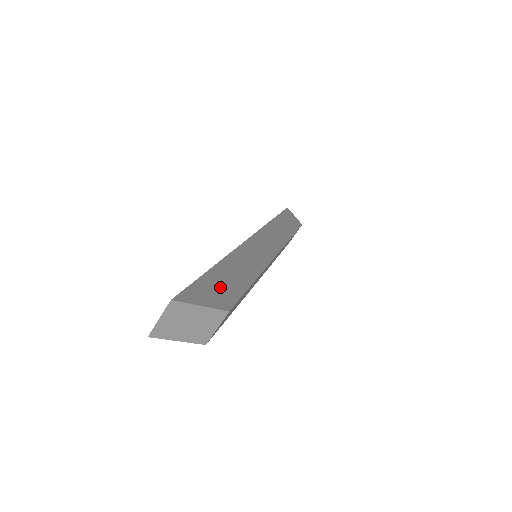
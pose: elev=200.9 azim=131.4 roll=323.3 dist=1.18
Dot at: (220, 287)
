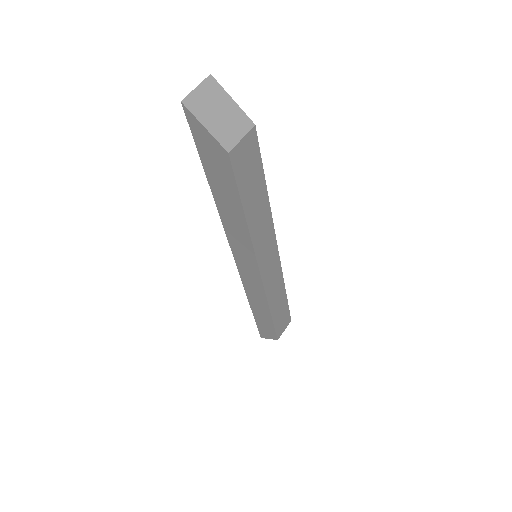
Dot at: occluded
